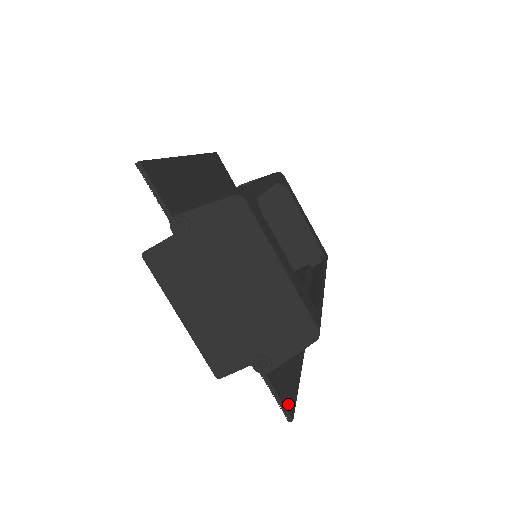
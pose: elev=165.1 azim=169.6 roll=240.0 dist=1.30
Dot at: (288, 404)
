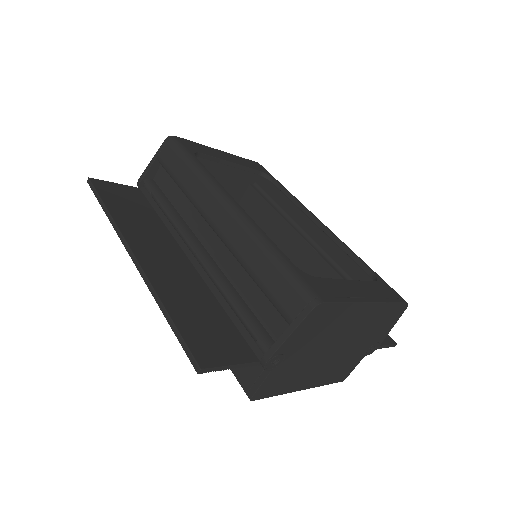
Dot at: (385, 338)
